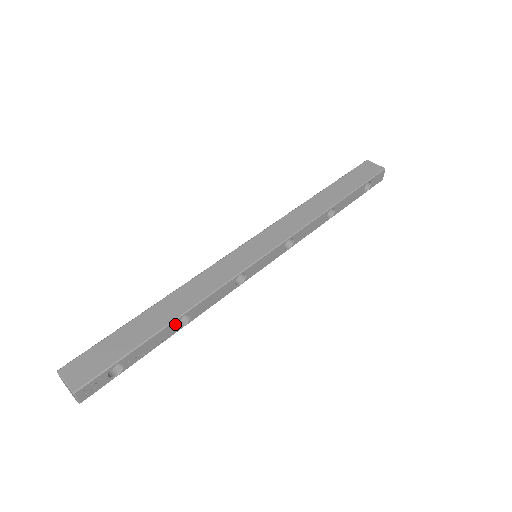
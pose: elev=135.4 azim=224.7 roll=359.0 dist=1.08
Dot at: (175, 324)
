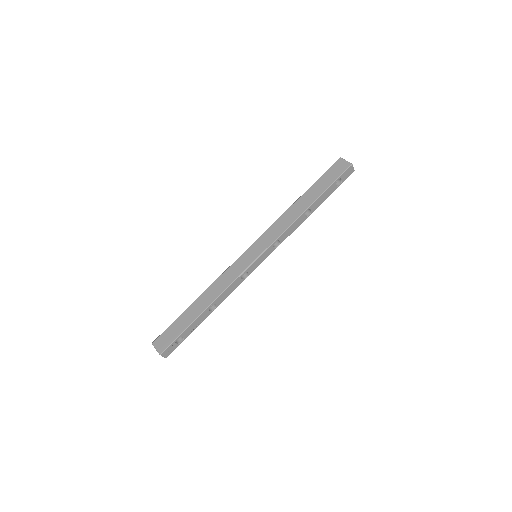
Dot at: (207, 311)
